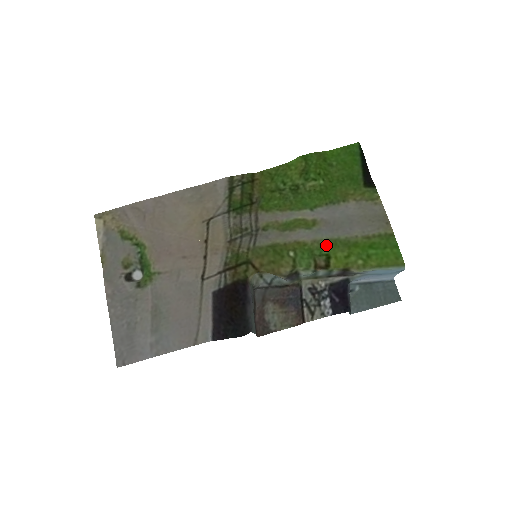
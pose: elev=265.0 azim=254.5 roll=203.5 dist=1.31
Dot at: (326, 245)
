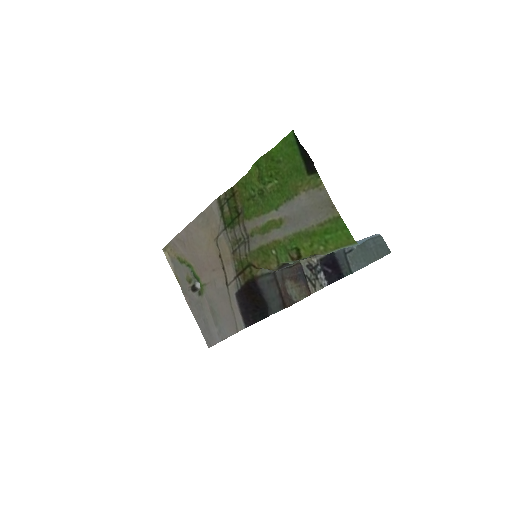
Dot at: (293, 240)
